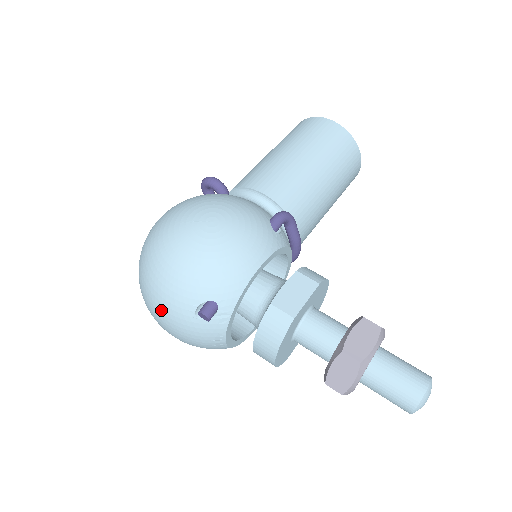
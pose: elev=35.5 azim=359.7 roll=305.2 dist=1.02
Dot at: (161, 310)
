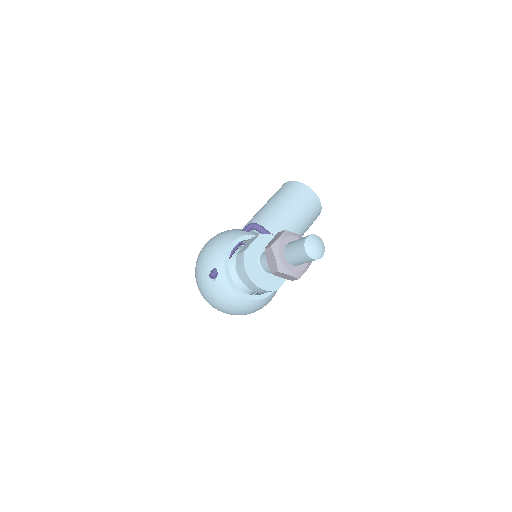
Dot at: (203, 291)
